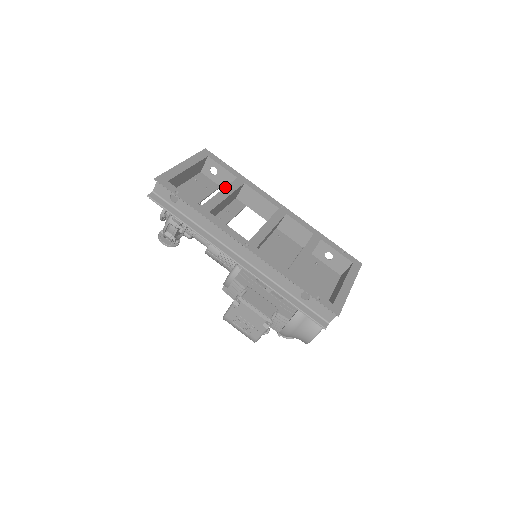
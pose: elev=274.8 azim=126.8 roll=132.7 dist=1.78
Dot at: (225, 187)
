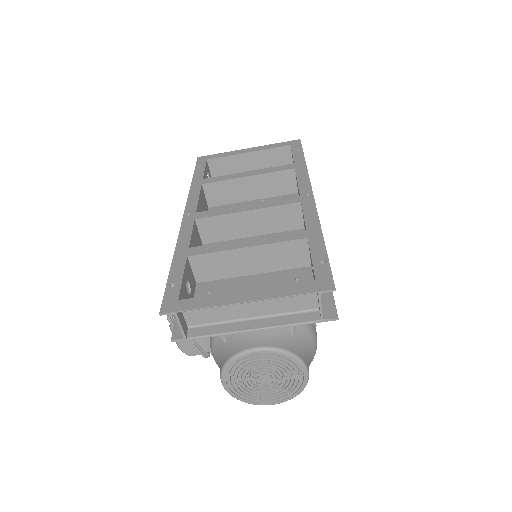
Dot at: (260, 169)
